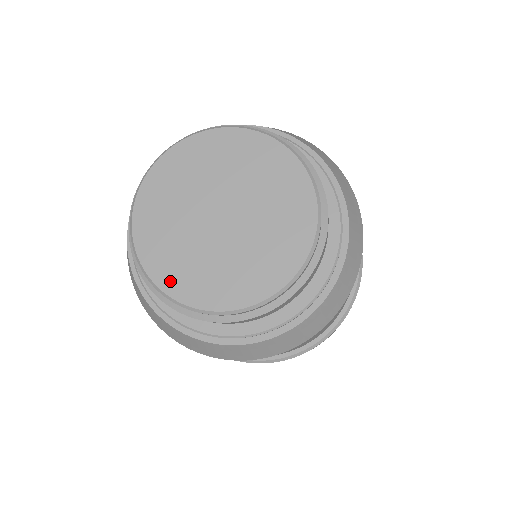
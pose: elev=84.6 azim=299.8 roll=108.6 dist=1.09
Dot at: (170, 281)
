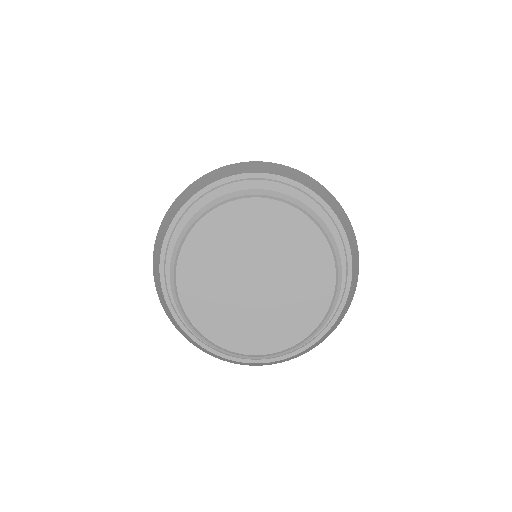
Dot at: (188, 292)
